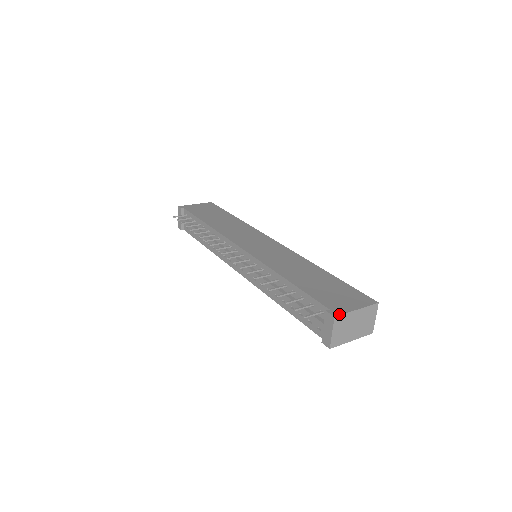
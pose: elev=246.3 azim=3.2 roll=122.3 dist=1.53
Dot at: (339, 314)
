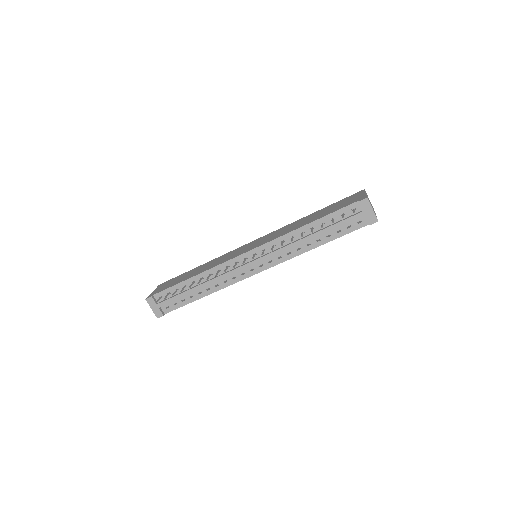
Dot at: (366, 197)
